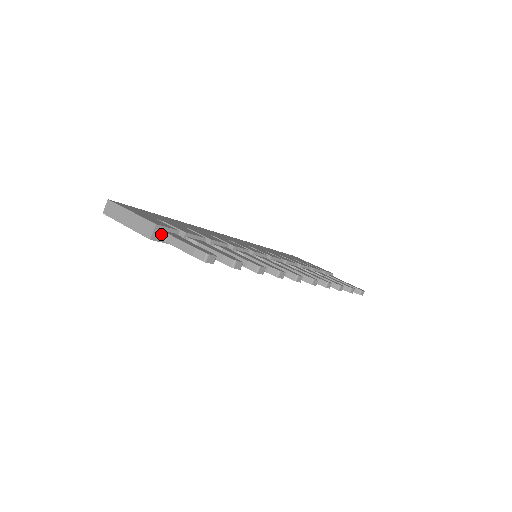
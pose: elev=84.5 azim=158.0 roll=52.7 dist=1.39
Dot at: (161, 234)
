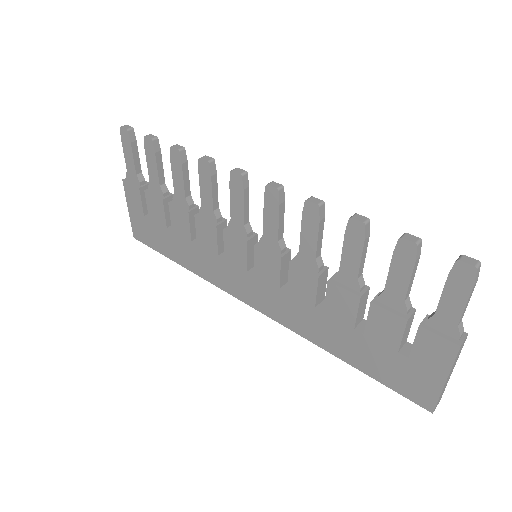
Dot at: occluded
